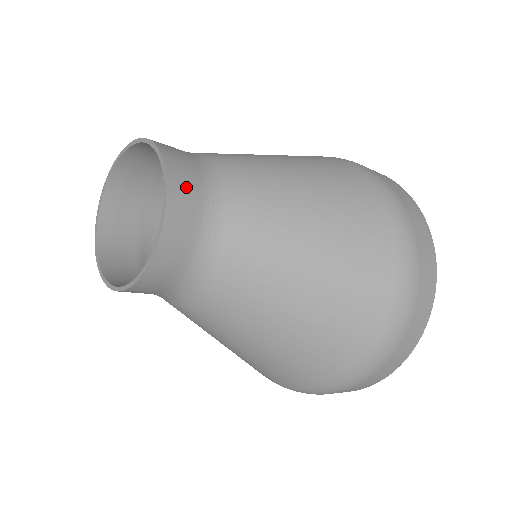
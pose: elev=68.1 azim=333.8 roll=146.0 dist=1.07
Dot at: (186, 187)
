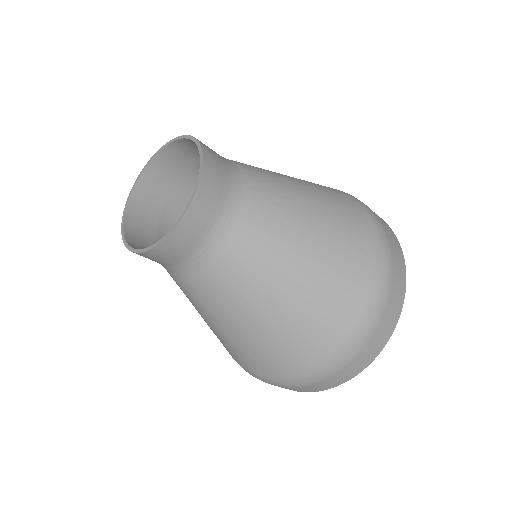
Dot at: (216, 177)
